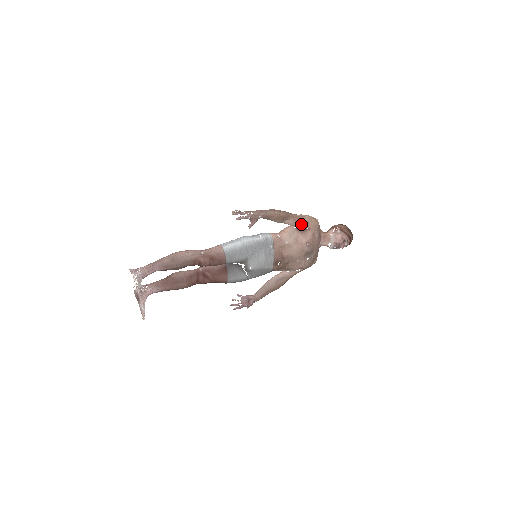
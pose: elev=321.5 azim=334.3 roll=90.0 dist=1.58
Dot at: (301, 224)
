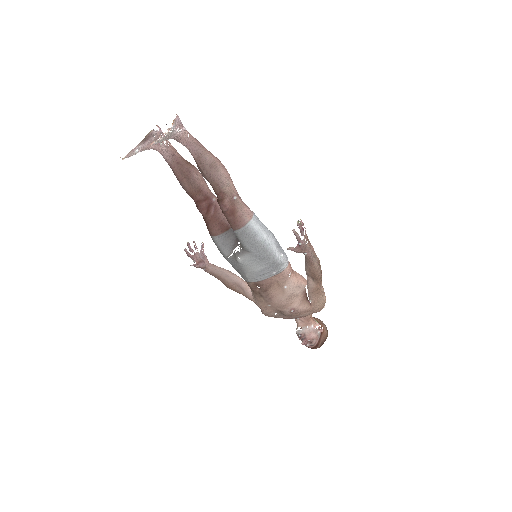
Dot at: (313, 295)
